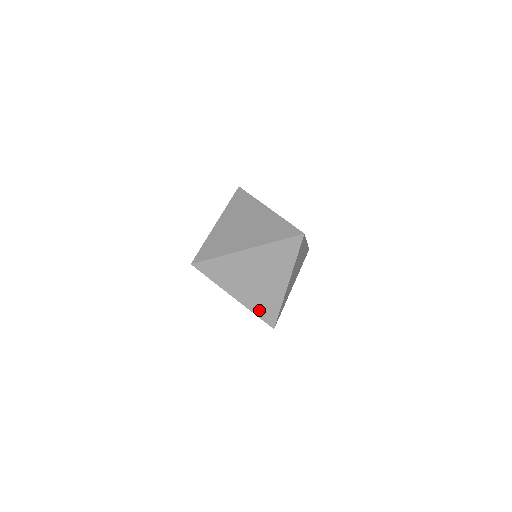
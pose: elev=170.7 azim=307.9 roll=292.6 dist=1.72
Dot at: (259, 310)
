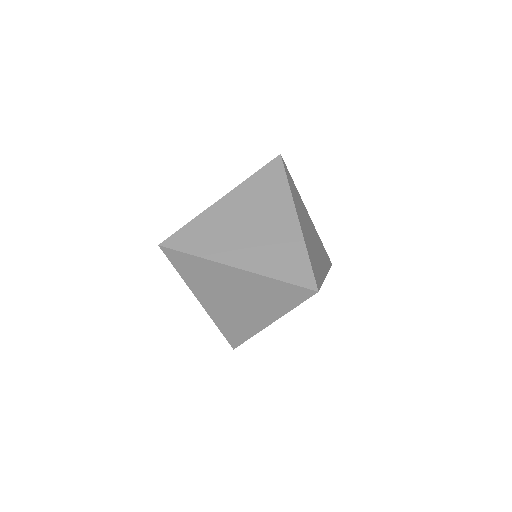
Dot at: (279, 271)
